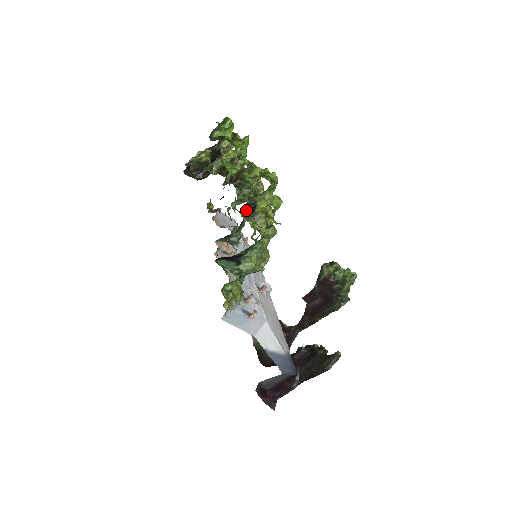
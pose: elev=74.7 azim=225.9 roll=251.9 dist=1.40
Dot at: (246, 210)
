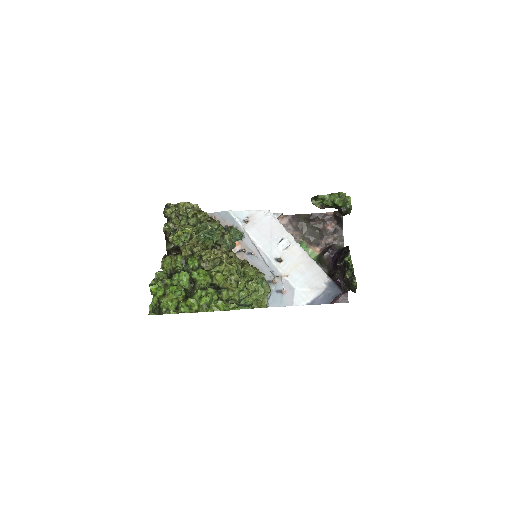
Dot at: occluded
